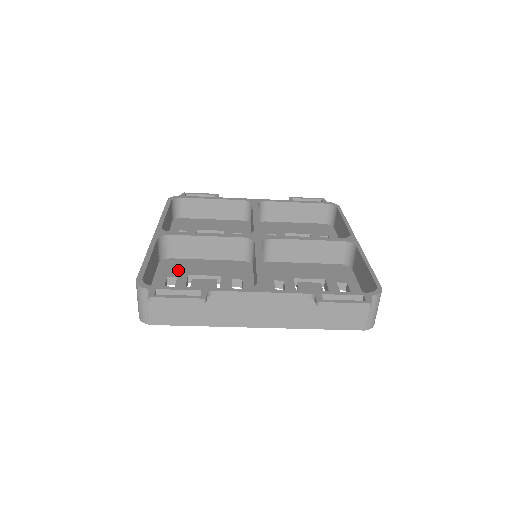
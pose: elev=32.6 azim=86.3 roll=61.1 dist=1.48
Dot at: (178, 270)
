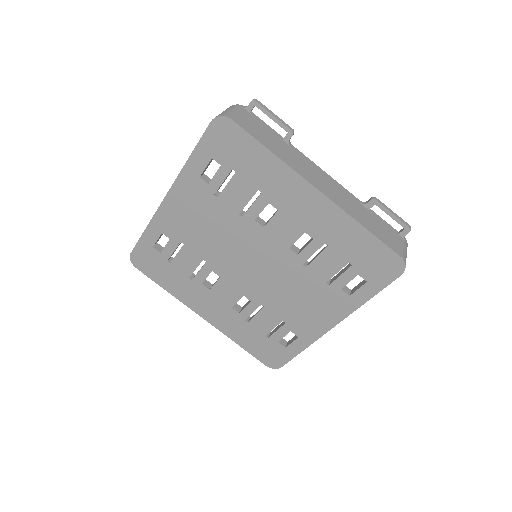
Dot at: occluded
